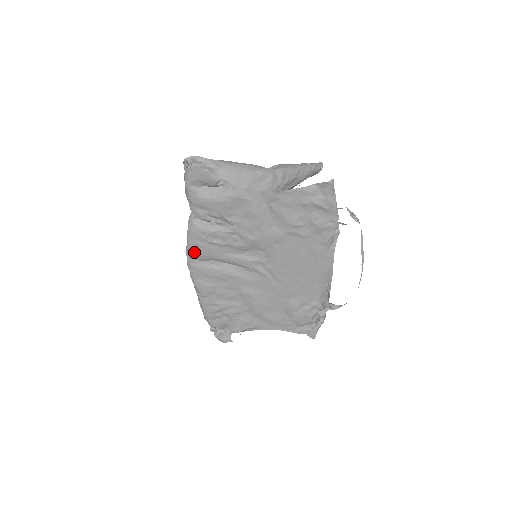
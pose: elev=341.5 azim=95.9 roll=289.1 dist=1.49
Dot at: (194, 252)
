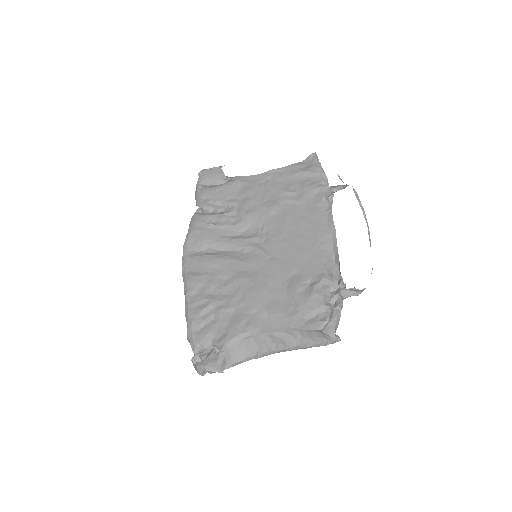
Dot at: (191, 241)
